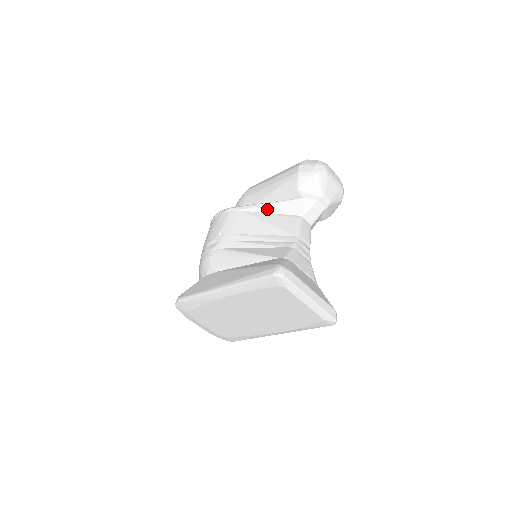
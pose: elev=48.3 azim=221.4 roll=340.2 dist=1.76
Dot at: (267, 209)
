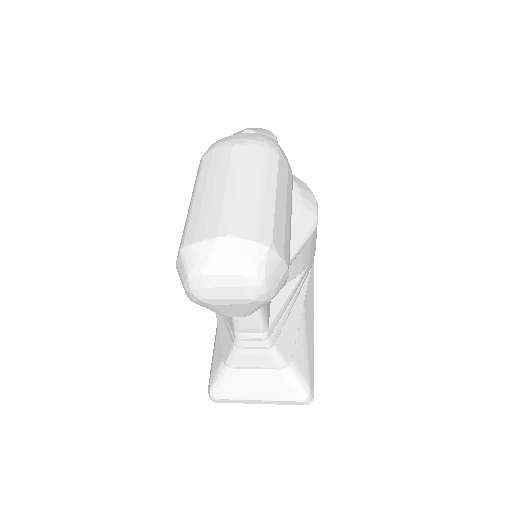
Dot at: occluded
